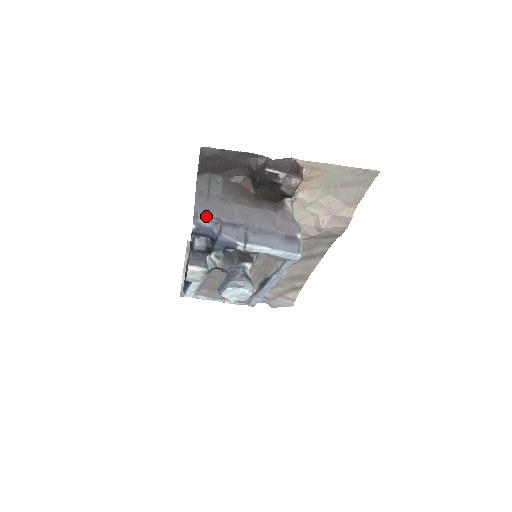
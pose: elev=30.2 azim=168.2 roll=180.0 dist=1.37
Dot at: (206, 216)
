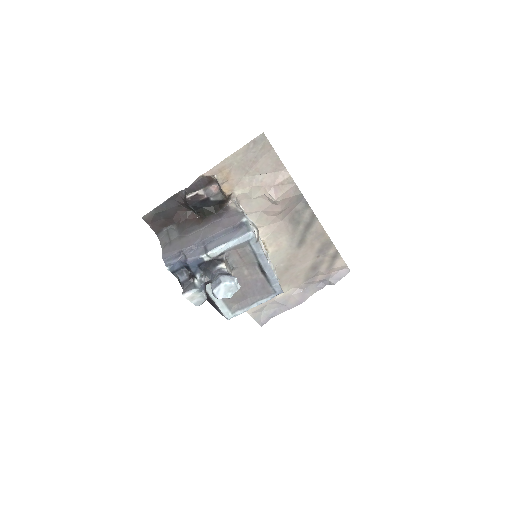
Dot at: (172, 256)
